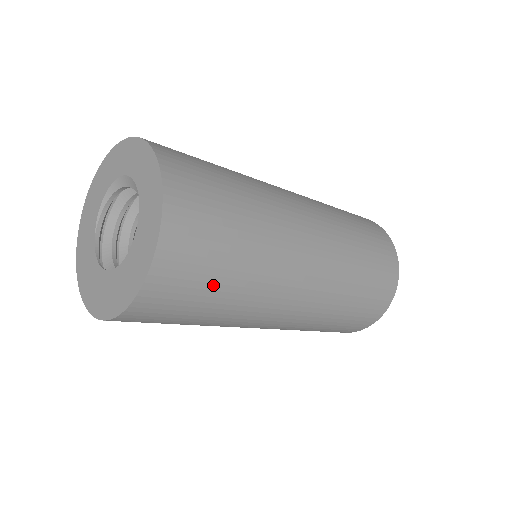
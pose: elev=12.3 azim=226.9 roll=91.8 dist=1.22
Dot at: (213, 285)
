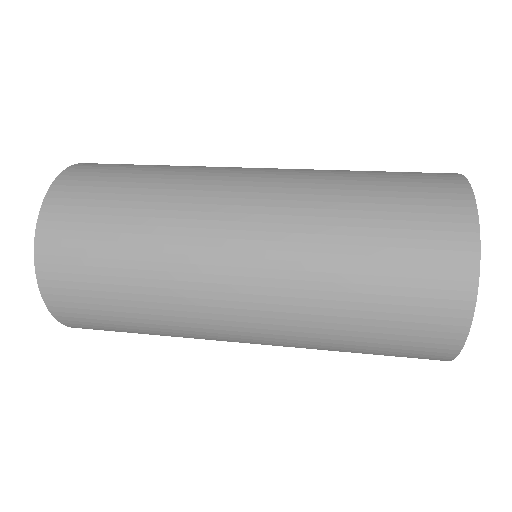
Dot at: (108, 286)
